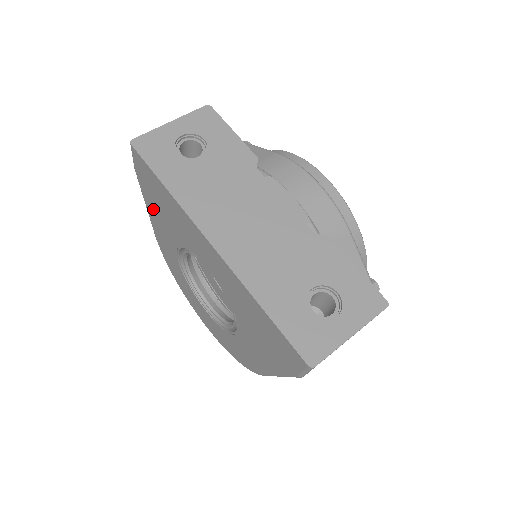
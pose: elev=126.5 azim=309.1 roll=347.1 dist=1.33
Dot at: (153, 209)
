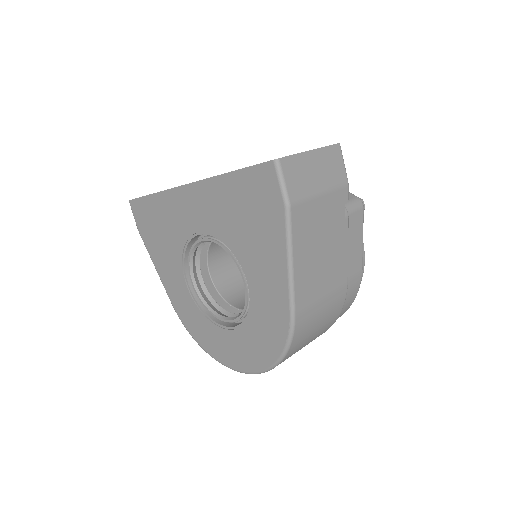
Dot at: (158, 256)
